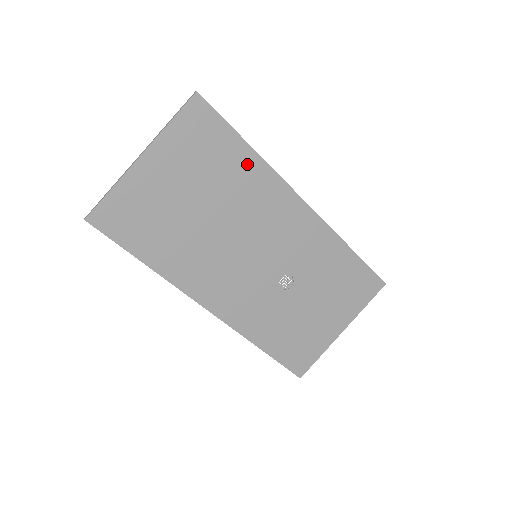
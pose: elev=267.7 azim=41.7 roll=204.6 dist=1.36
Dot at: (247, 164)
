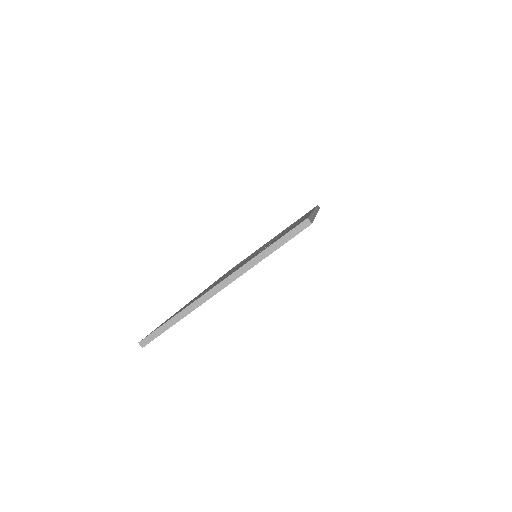
Dot at: occluded
